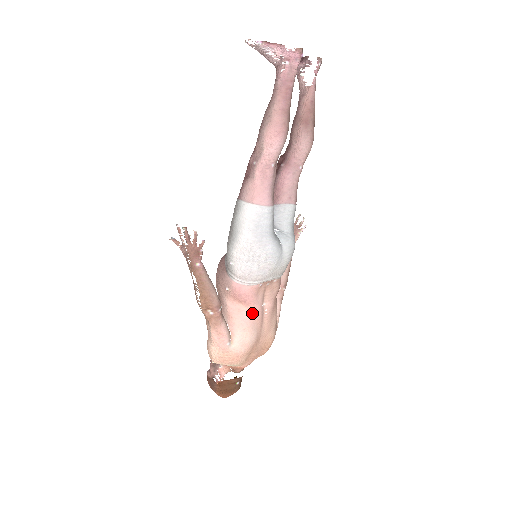
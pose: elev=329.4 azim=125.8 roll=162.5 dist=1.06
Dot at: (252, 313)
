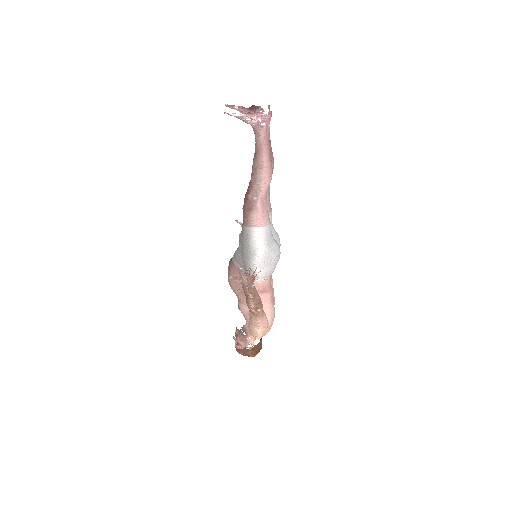
Dot at: (271, 295)
